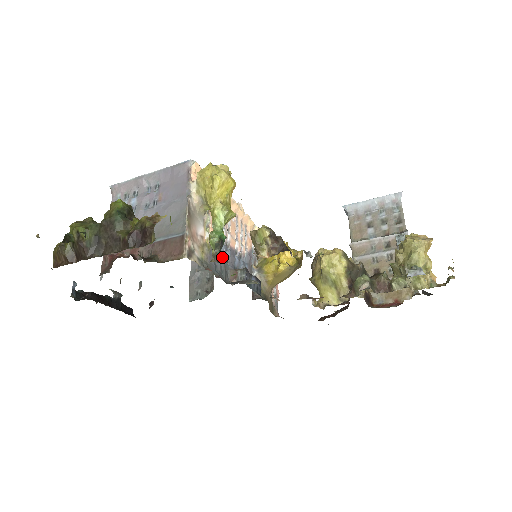
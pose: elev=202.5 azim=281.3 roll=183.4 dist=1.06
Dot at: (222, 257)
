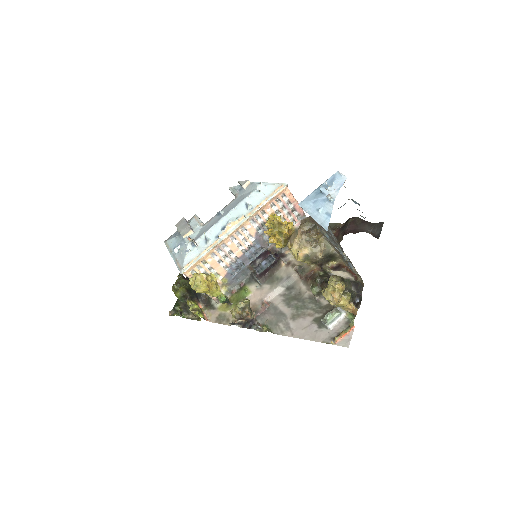
Dot at: (238, 268)
